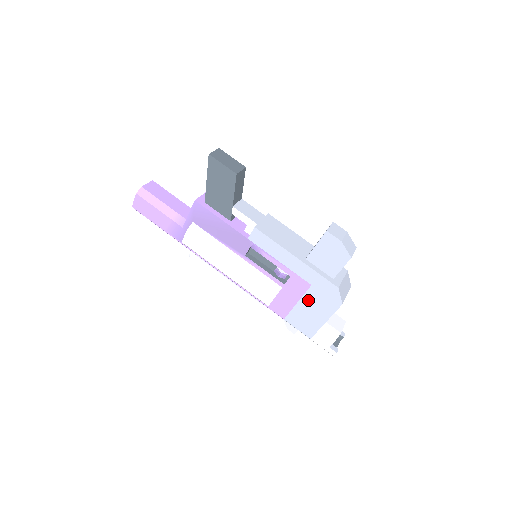
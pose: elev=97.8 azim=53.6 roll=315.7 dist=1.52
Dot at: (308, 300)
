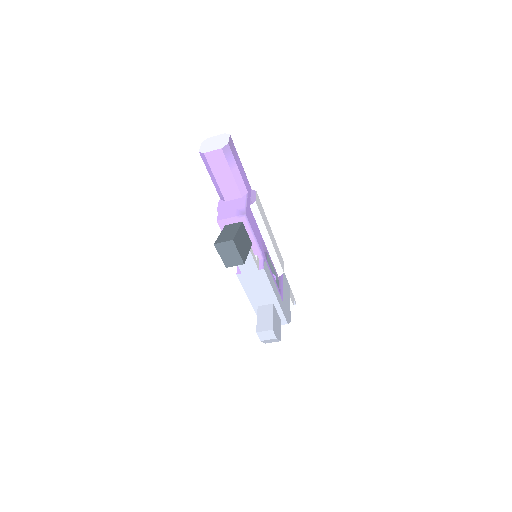
Dot at: occluded
